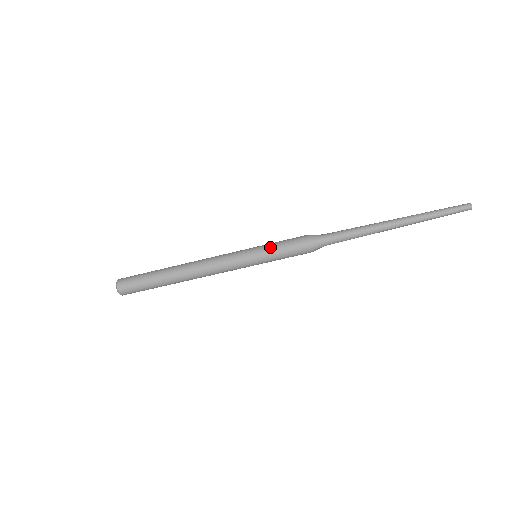
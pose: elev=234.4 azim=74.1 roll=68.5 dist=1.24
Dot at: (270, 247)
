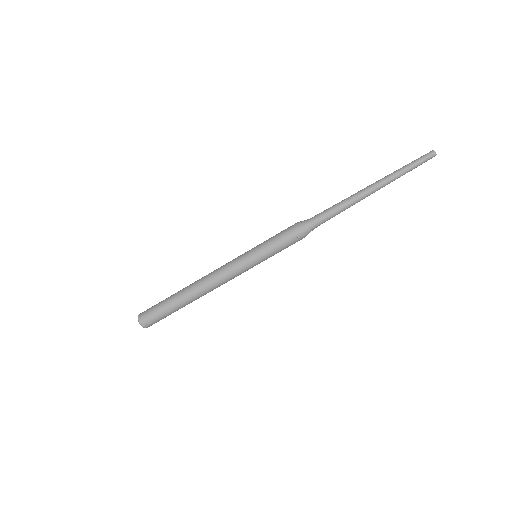
Dot at: (265, 241)
